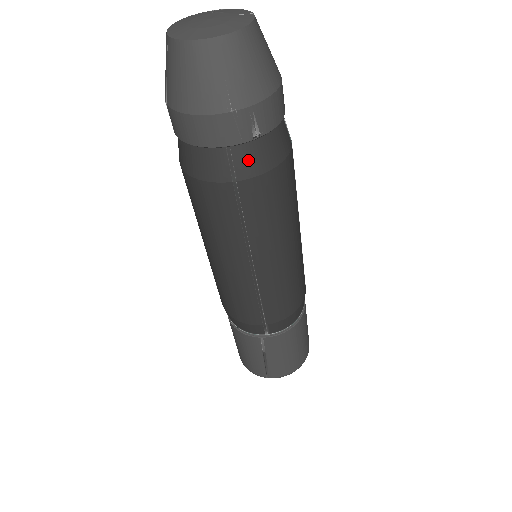
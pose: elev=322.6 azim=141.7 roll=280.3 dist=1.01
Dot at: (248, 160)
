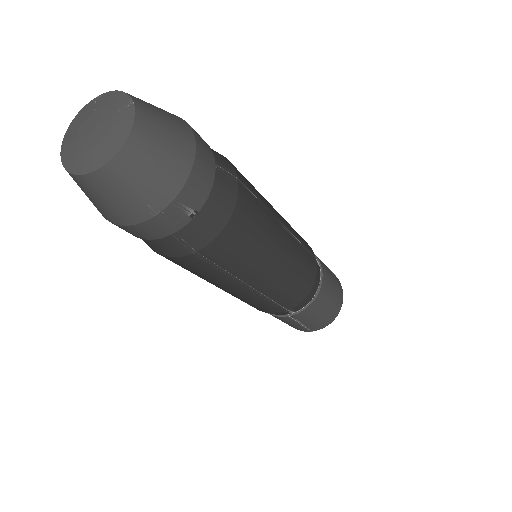
Dot at: (197, 233)
